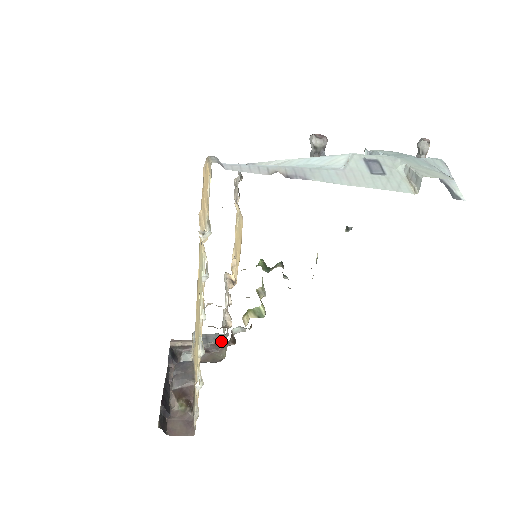
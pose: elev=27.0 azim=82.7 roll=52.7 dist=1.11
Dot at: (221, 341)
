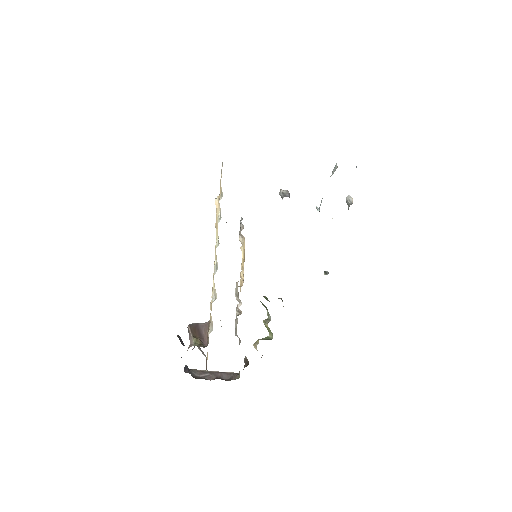
Dot at: occluded
